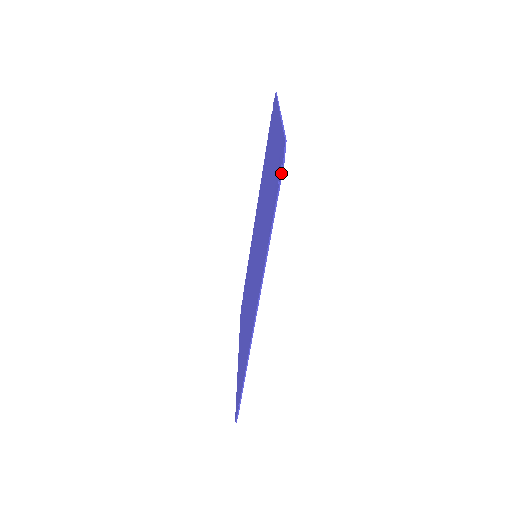
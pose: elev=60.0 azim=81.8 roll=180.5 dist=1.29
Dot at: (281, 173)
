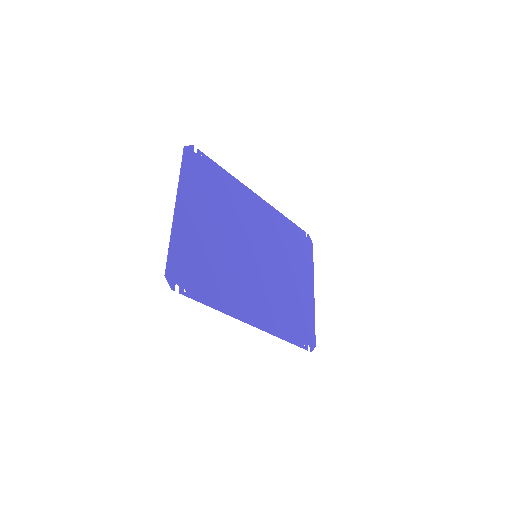
Dot at: (179, 289)
